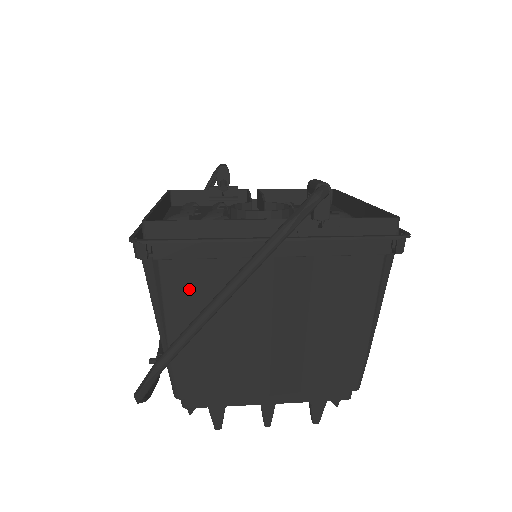
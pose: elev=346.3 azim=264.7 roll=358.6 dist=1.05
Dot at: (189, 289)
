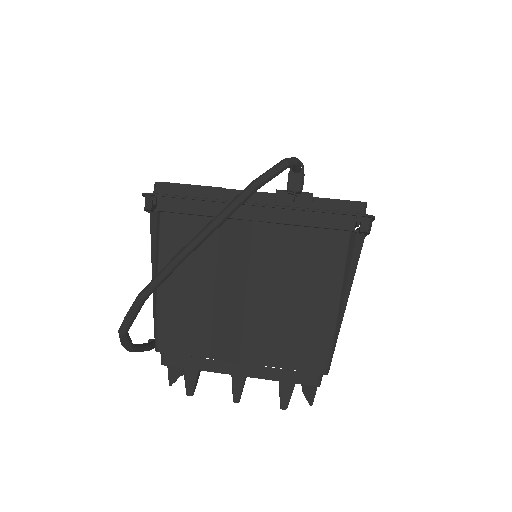
Dot at: (181, 242)
